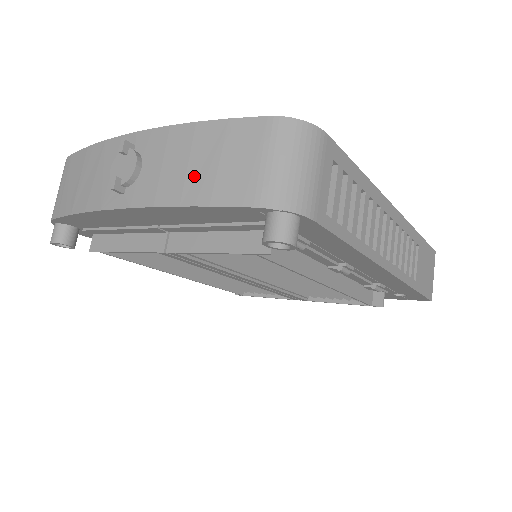
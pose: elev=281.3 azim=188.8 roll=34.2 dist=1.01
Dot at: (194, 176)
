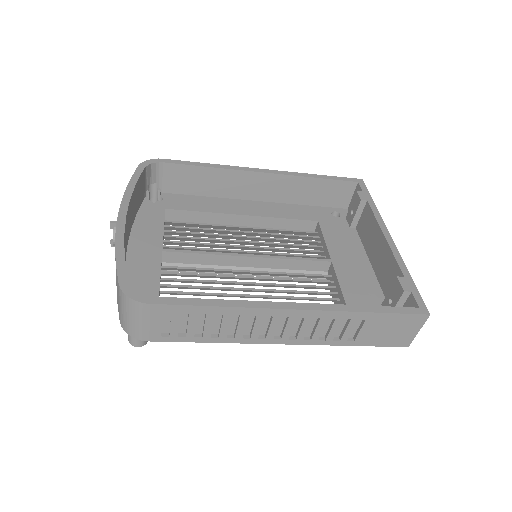
Dot at: occluded
